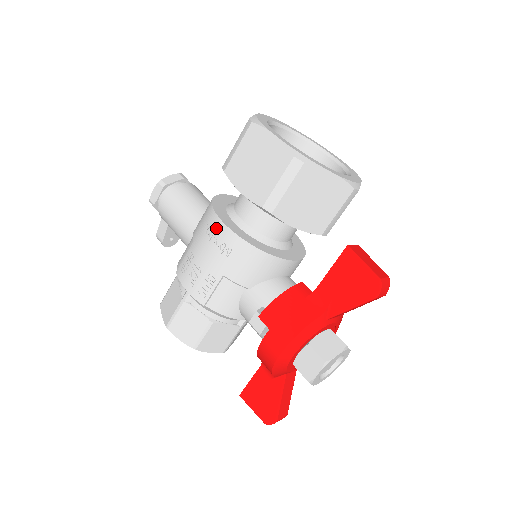
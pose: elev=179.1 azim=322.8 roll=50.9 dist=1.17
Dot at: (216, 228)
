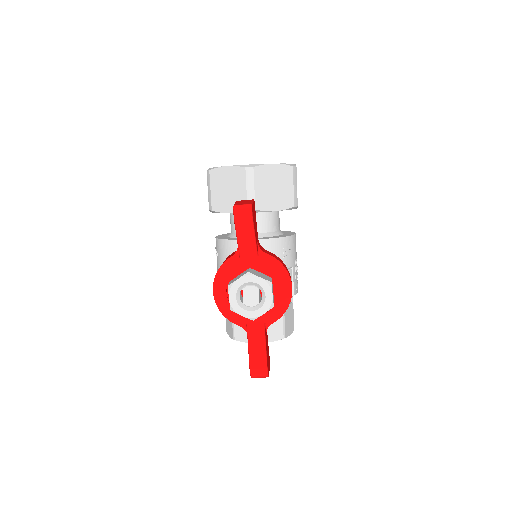
Dot at: occluded
